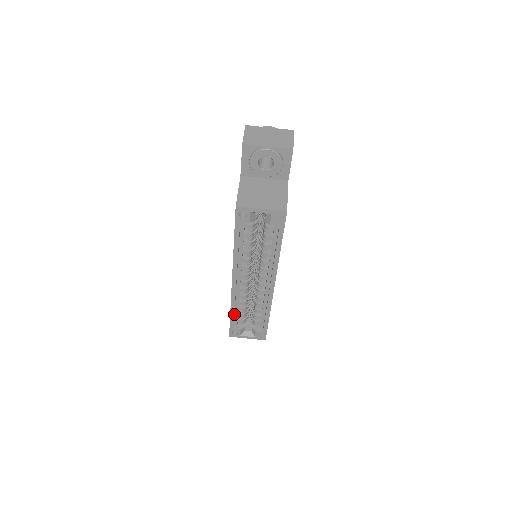
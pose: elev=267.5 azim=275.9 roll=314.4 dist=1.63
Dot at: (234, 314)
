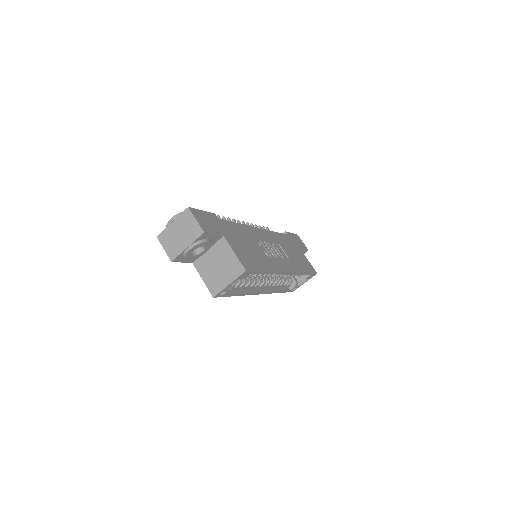
Dot at: (281, 289)
